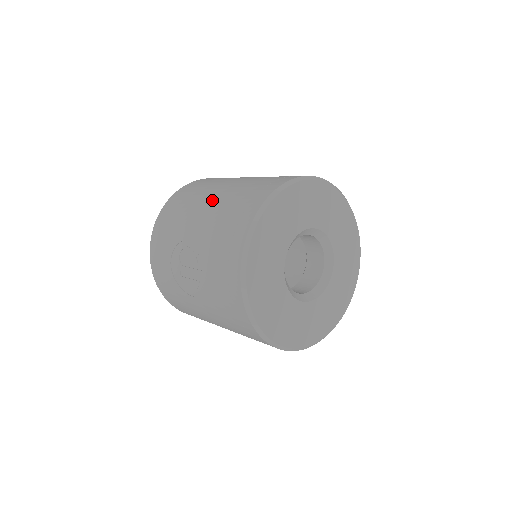
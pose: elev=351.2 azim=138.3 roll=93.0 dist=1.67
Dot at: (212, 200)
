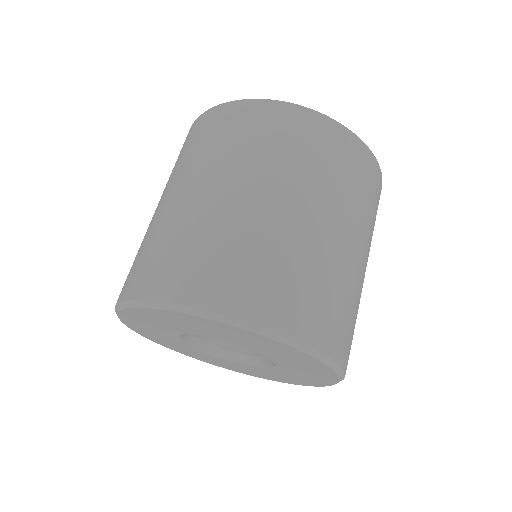
Dot at: occluded
